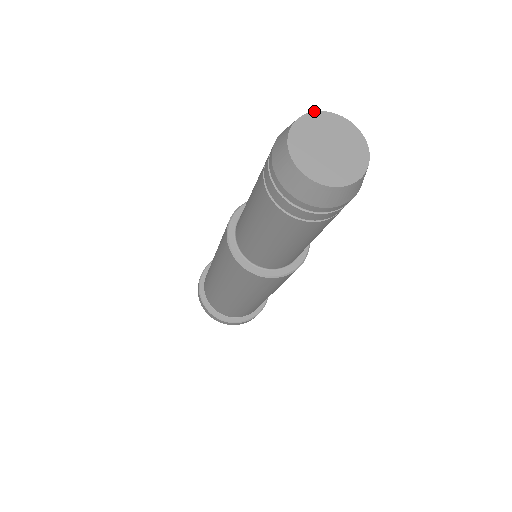
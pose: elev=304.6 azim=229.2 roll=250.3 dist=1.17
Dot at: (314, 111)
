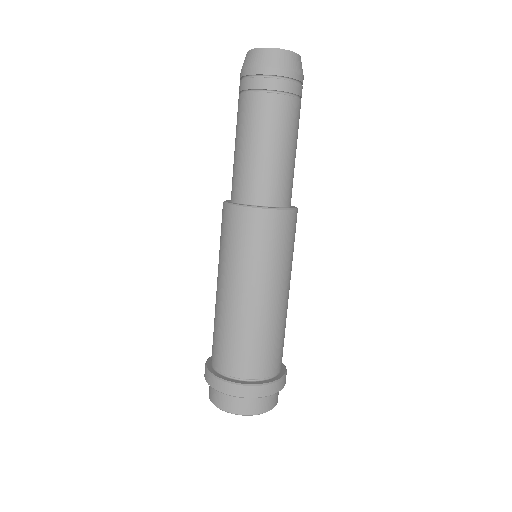
Dot at: occluded
